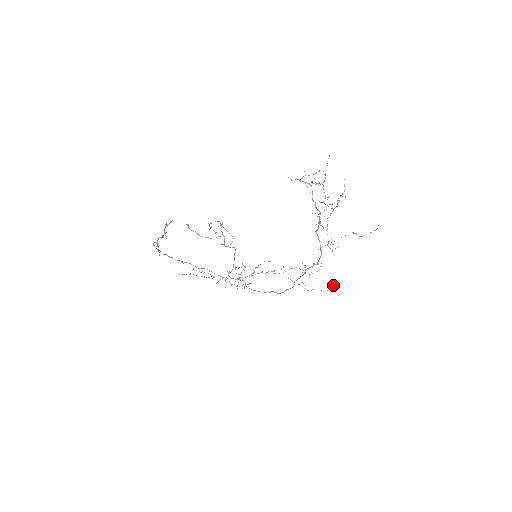
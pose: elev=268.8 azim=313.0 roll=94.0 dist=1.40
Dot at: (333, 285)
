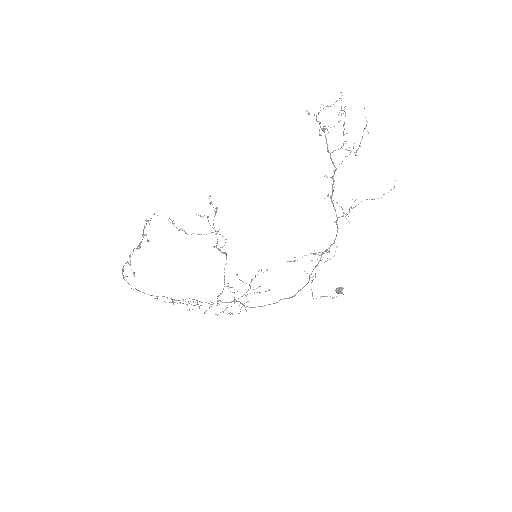
Dot at: (342, 287)
